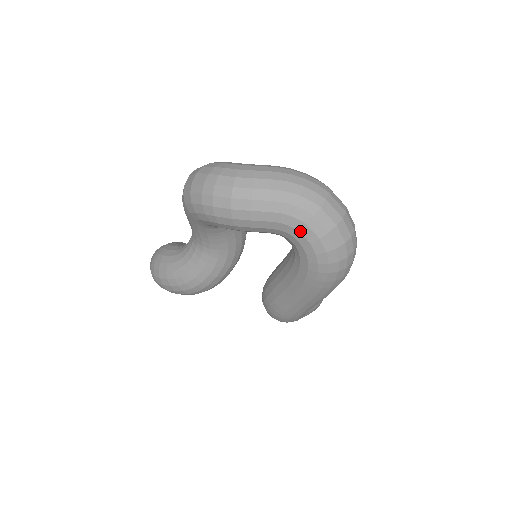
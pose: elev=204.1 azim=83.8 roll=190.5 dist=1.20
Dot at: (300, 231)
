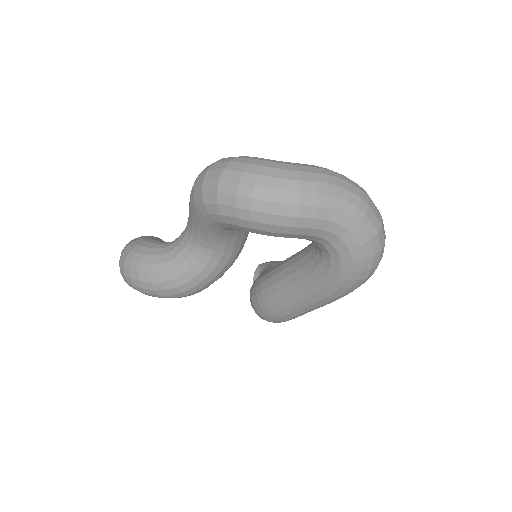
Dot at: (342, 239)
